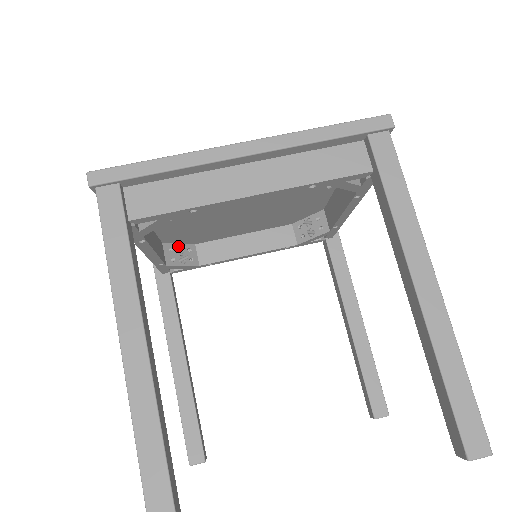
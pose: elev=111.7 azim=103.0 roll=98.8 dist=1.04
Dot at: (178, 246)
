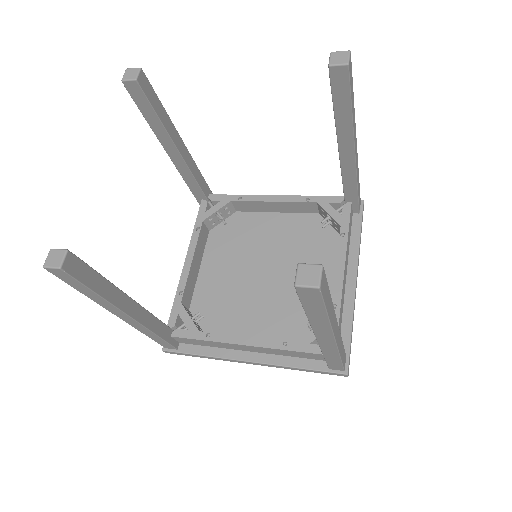
Dot at: occluded
